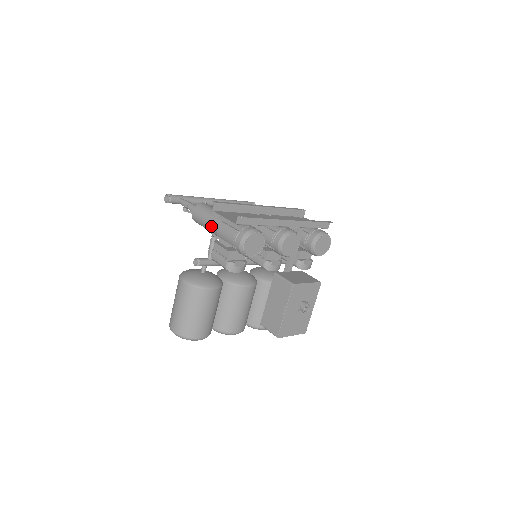
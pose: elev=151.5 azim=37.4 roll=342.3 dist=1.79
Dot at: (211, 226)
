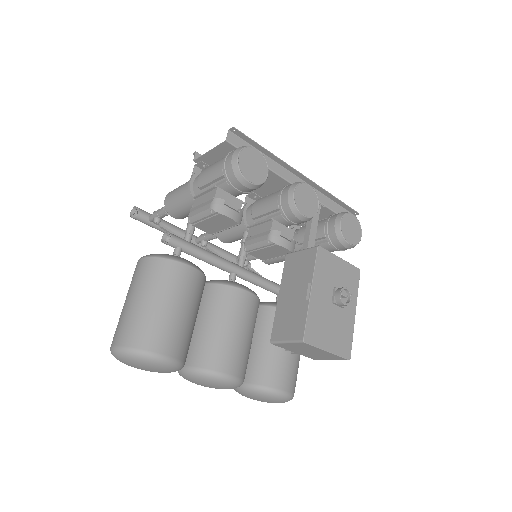
Dot at: (190, 182)
